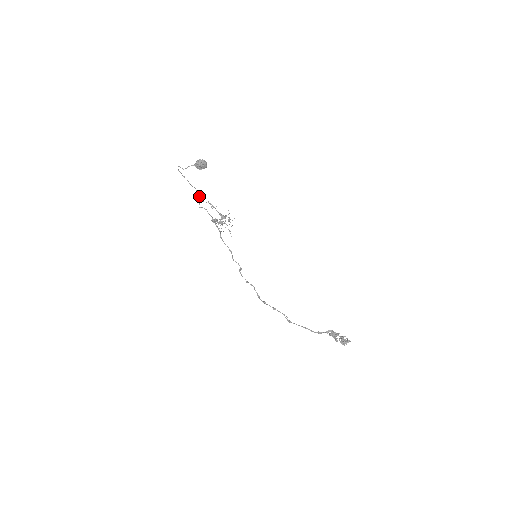
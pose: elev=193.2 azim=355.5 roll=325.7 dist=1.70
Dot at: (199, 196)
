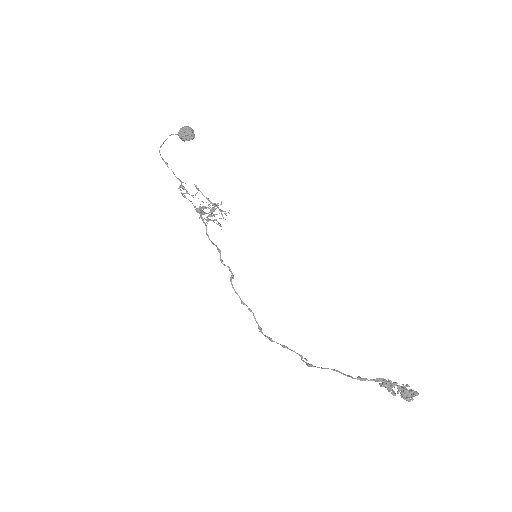
Dot at: (184, 187)
